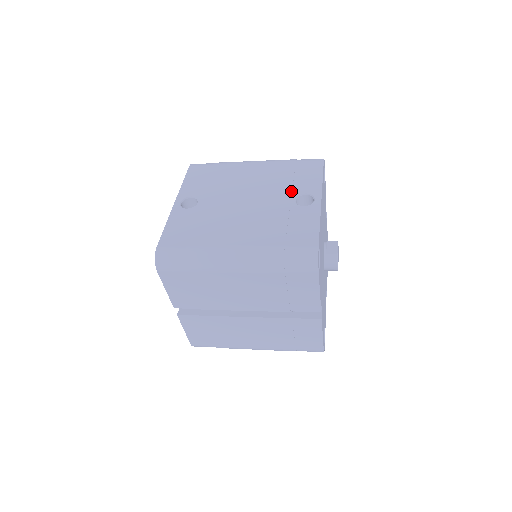
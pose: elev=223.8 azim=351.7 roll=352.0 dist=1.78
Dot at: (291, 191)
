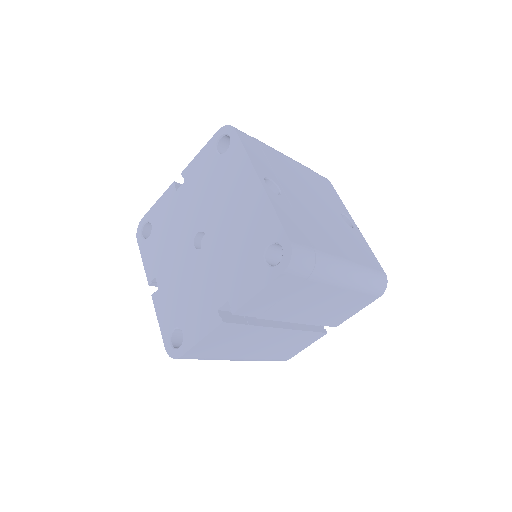
Dot at: (335, 207)
